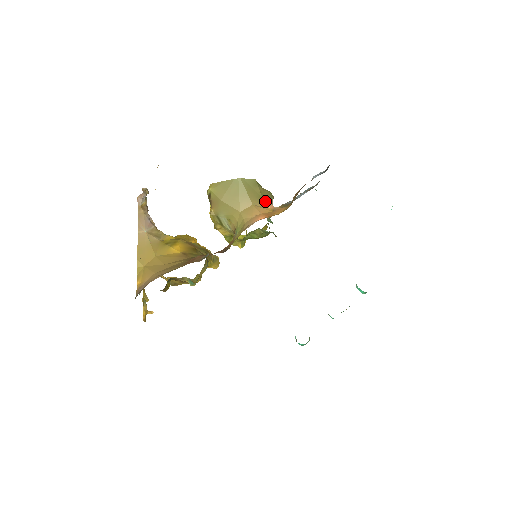
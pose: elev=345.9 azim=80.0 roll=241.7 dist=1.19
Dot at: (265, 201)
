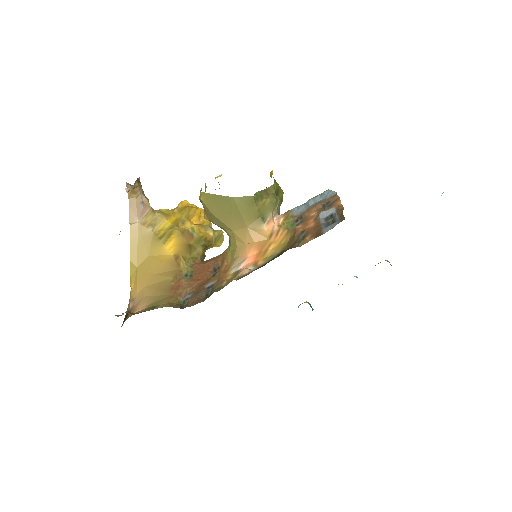
Dot at: (263, 221)
